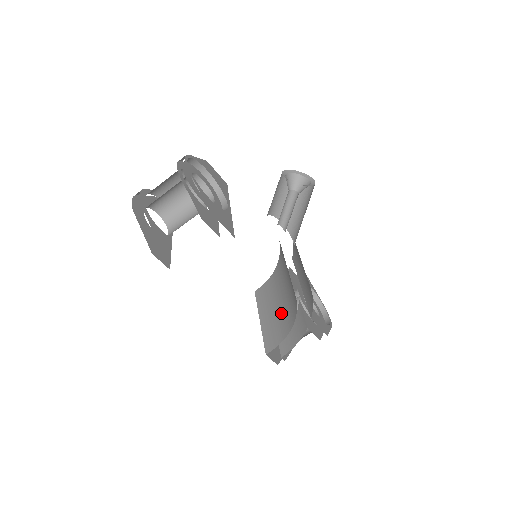
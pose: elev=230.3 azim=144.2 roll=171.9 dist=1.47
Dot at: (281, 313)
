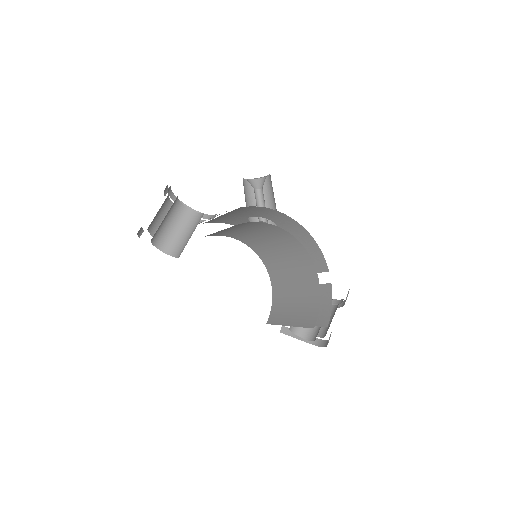
Dot at: (302, 299)
